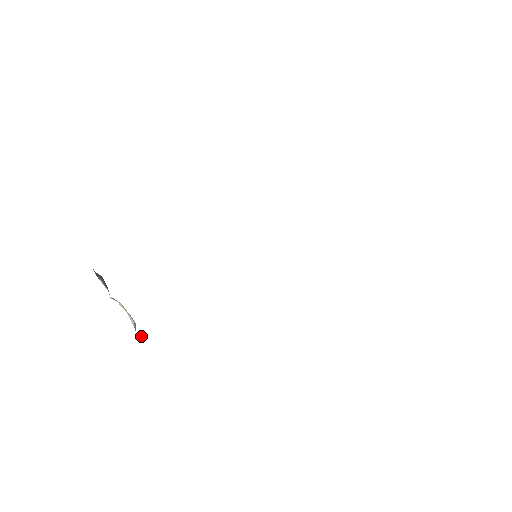
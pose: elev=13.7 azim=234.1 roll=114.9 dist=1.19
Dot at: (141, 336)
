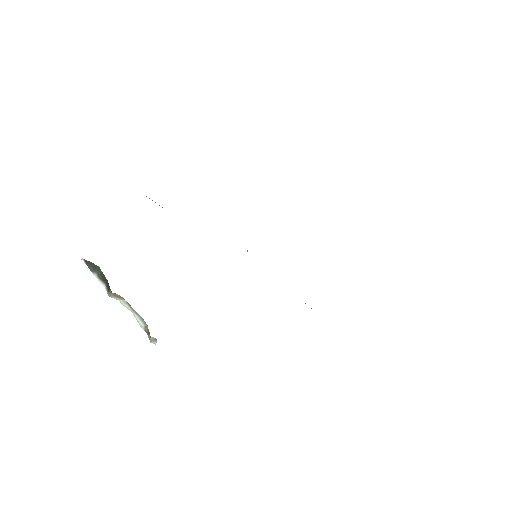
Dot at: (155, 342)
